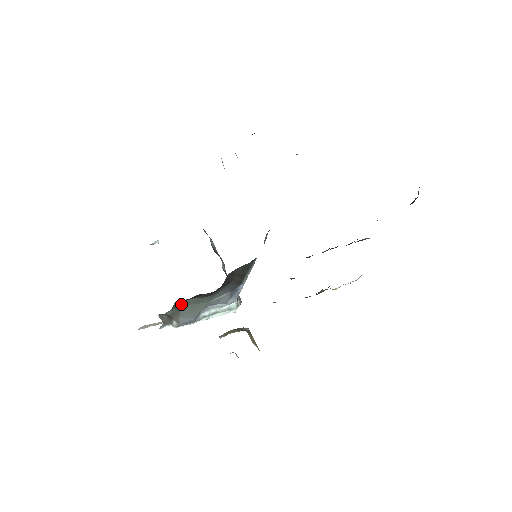
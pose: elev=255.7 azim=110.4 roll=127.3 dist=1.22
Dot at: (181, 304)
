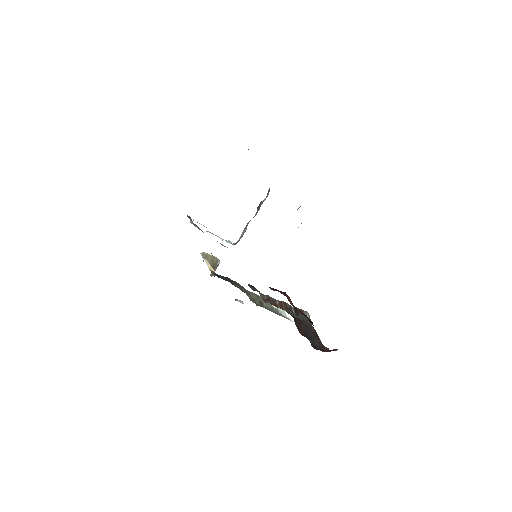
Dot at: occluded
